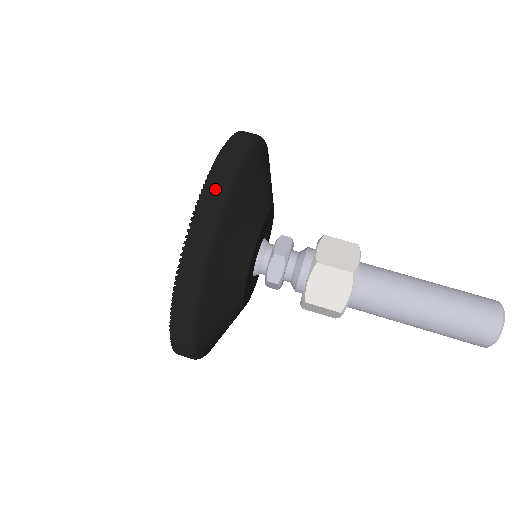
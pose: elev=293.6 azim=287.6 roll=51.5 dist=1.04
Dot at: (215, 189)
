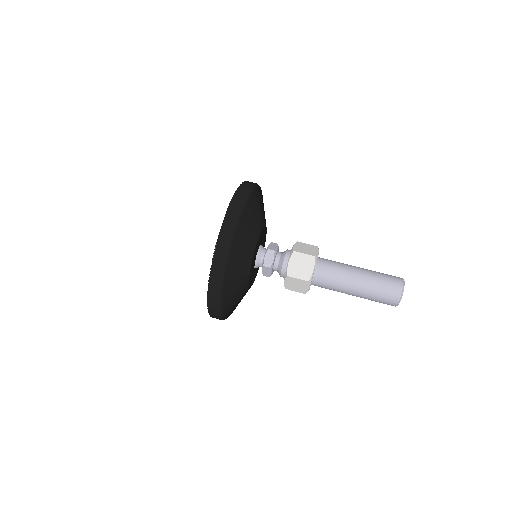
Dot at: (239, 199)
